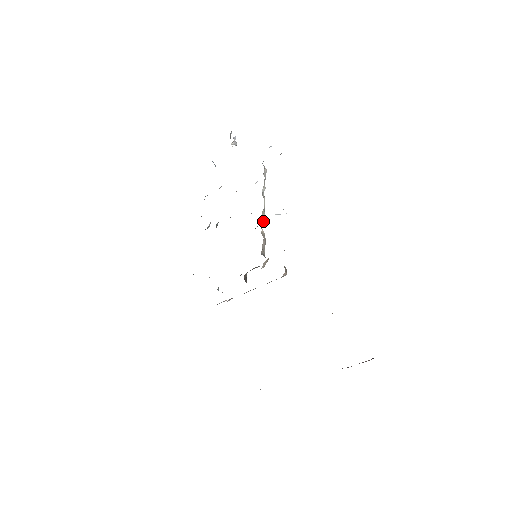
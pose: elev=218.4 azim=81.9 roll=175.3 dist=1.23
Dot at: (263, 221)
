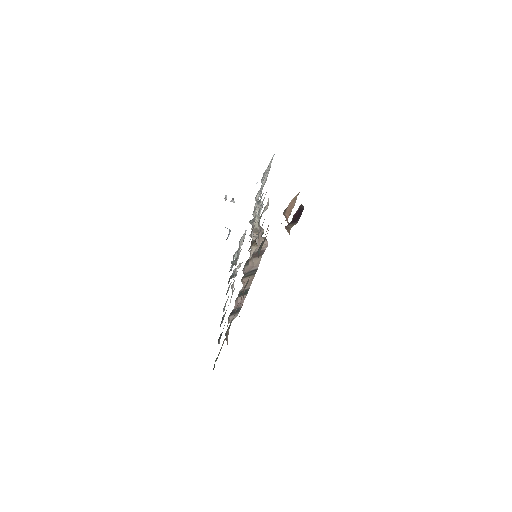
Dot at: (258, 231)
